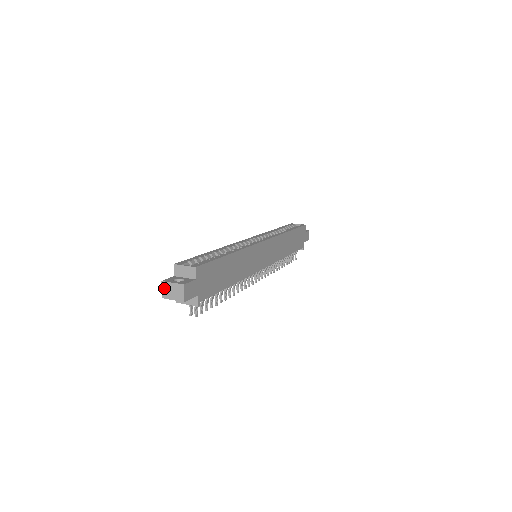
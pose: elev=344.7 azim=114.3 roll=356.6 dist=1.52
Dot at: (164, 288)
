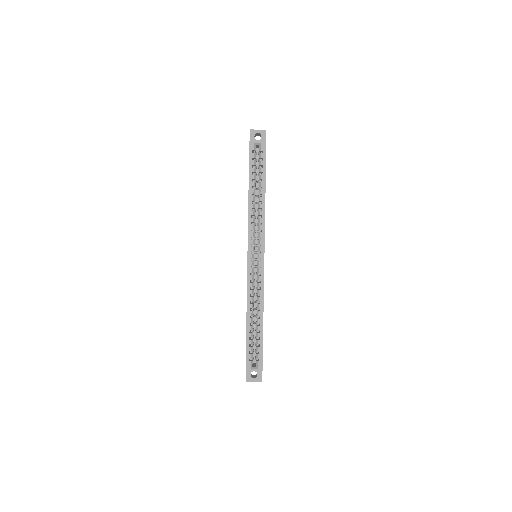
Dot at: (248, 381)
